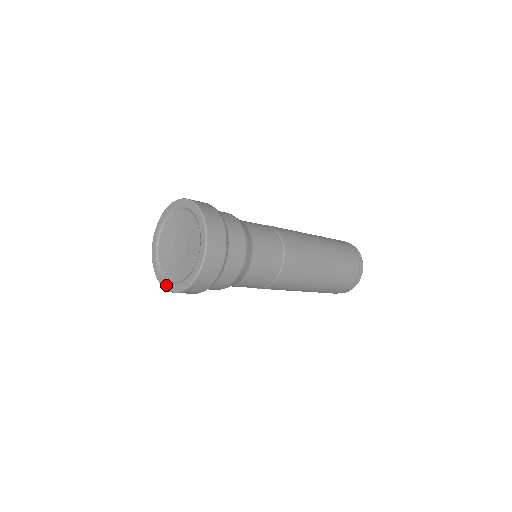
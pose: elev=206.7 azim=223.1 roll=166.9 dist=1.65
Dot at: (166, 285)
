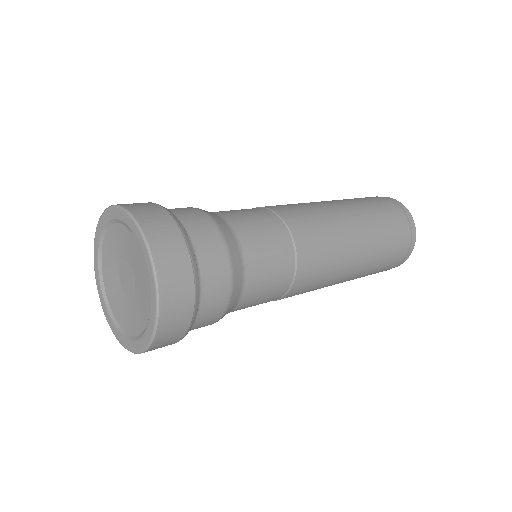
Dot at: (117, 334)
